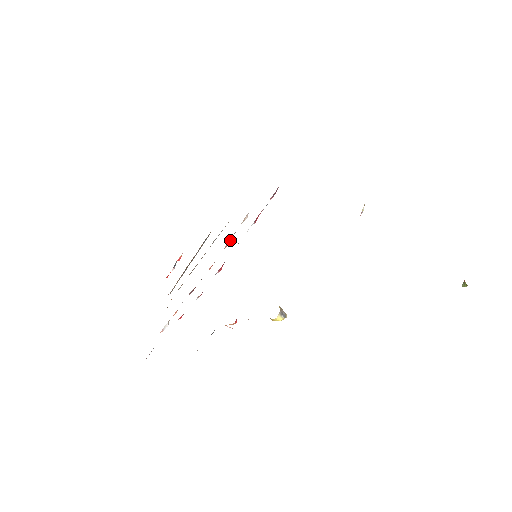
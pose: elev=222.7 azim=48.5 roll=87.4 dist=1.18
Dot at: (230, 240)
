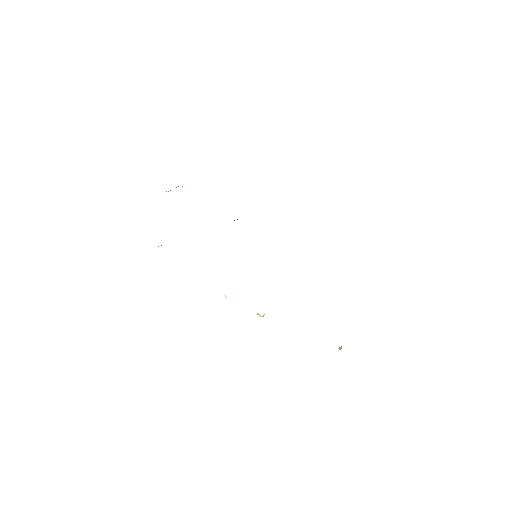
Dot at: occluded
